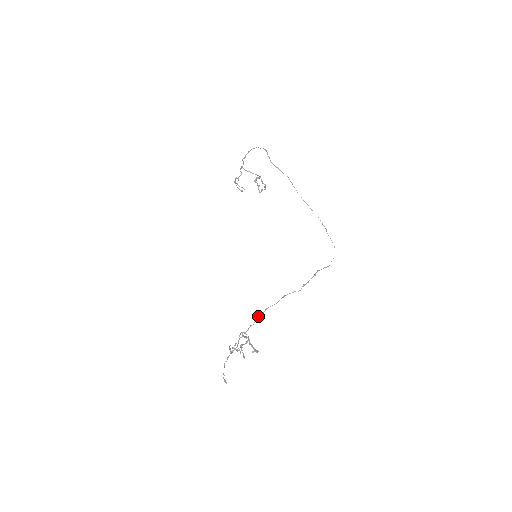
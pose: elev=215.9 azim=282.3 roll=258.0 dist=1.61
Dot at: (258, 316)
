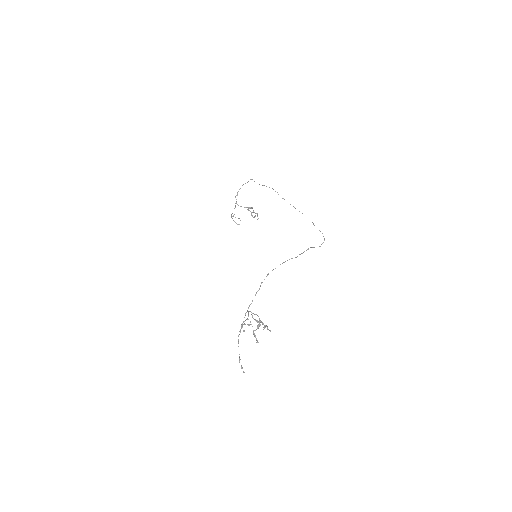
Dot at: occluded
